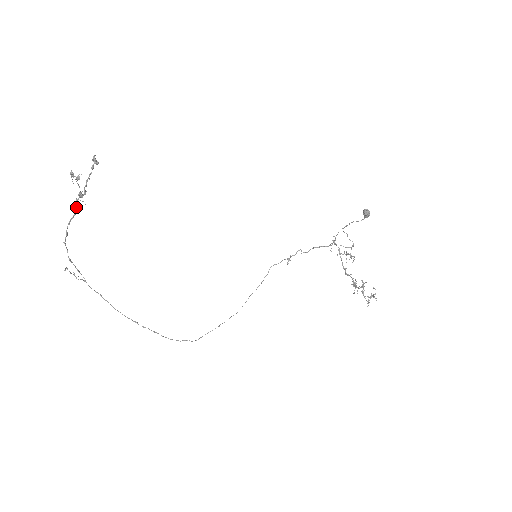
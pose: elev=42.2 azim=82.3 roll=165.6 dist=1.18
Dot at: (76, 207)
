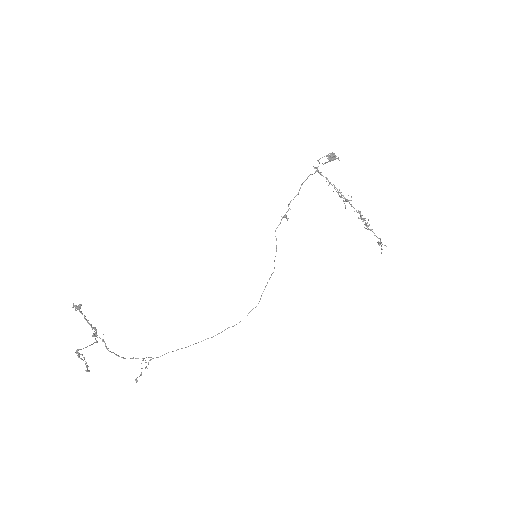
Dot at: occluded
